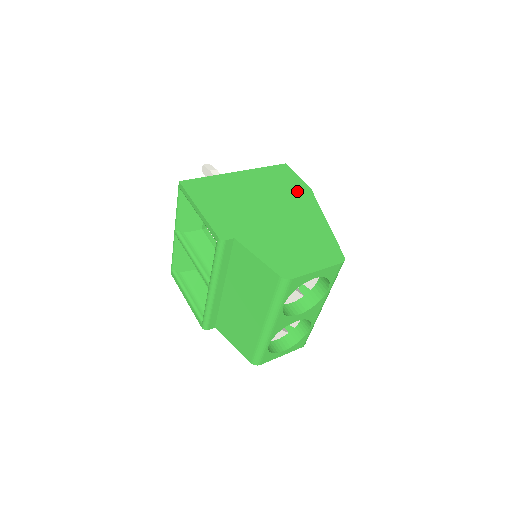
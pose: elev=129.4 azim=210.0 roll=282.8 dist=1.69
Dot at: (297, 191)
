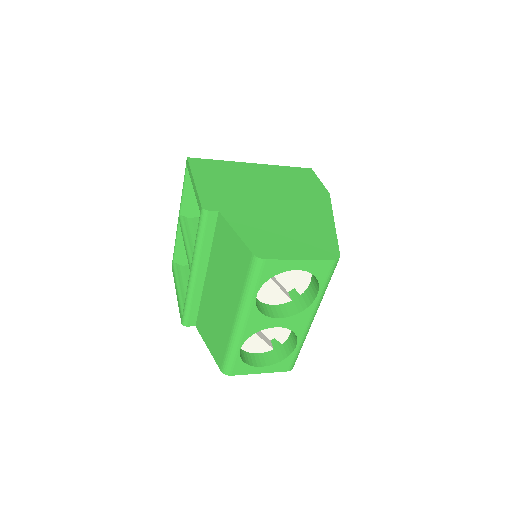
Dot at: (312, 191)
